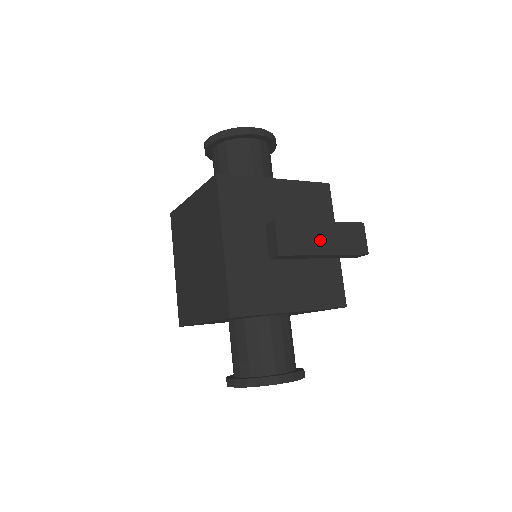
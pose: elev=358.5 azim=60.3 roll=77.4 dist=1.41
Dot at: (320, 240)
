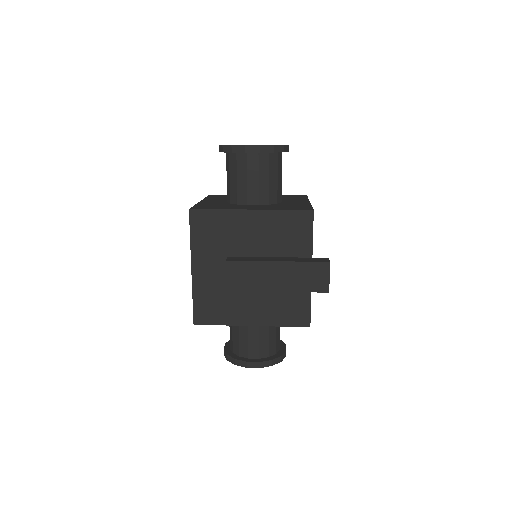
Dot at: (272, 278)
